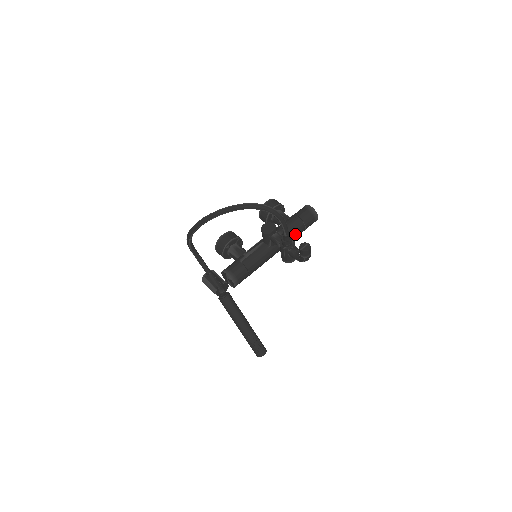
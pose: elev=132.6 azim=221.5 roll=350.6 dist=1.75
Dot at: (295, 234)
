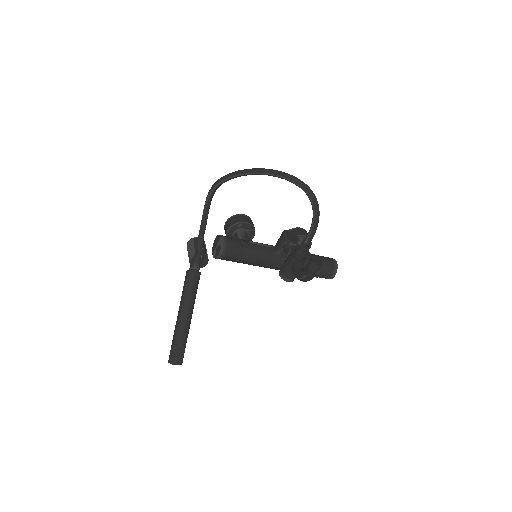
Dot at: occluded
